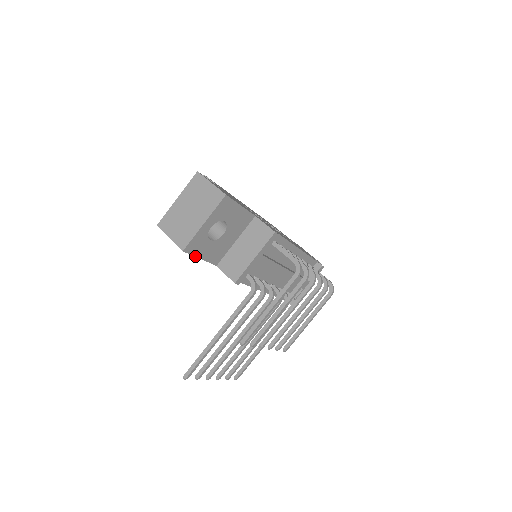
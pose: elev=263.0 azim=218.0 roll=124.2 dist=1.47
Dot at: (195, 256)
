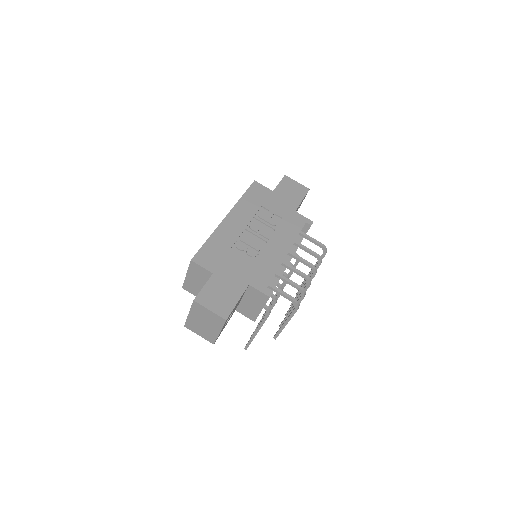
Dot at: occluded
